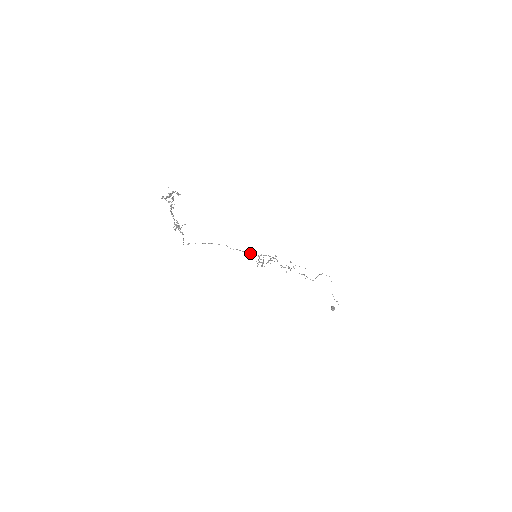
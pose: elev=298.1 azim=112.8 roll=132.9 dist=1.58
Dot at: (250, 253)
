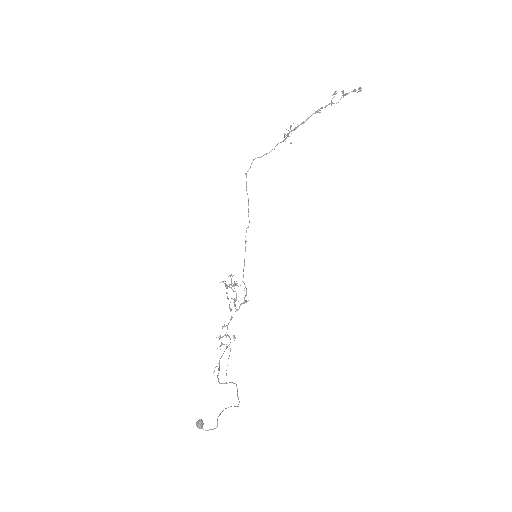
Dot at: occluded
